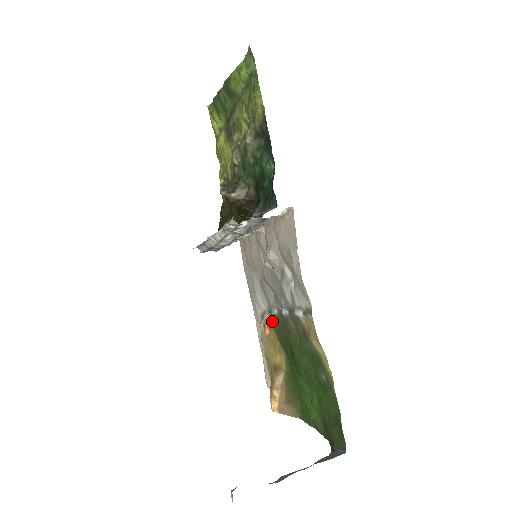
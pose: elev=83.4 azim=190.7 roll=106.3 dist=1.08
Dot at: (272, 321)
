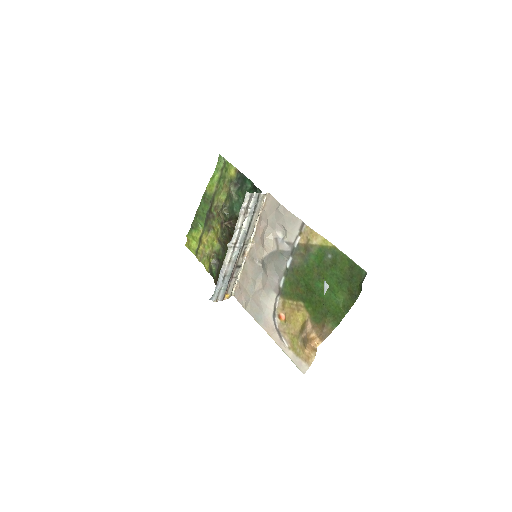
Dot at: (283, 294)
